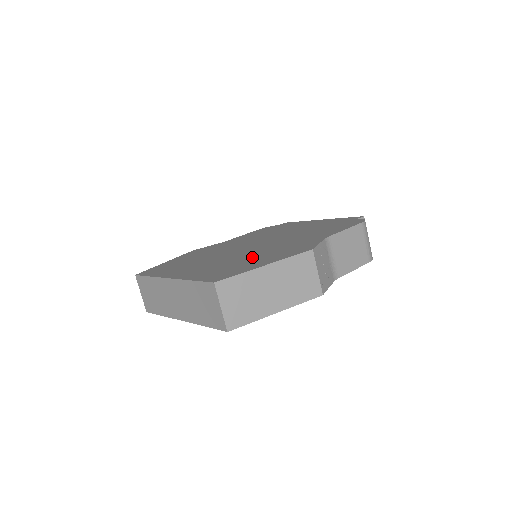
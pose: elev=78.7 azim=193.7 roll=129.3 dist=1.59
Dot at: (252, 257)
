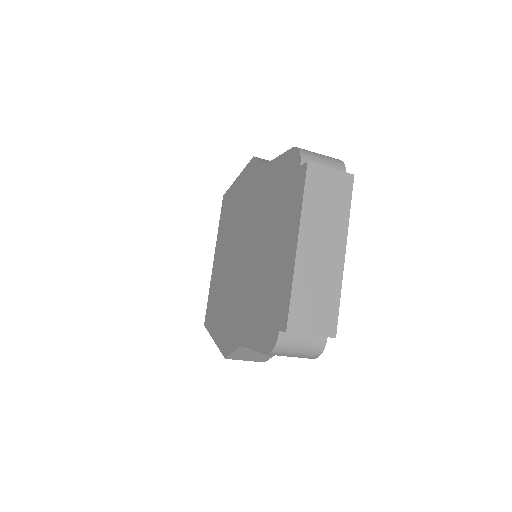
Dot at: (224, 302)
